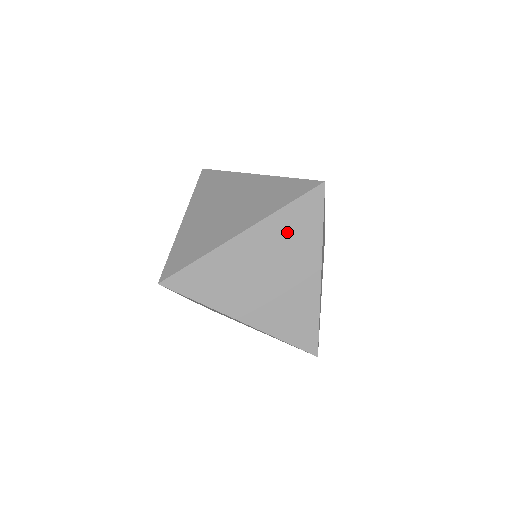
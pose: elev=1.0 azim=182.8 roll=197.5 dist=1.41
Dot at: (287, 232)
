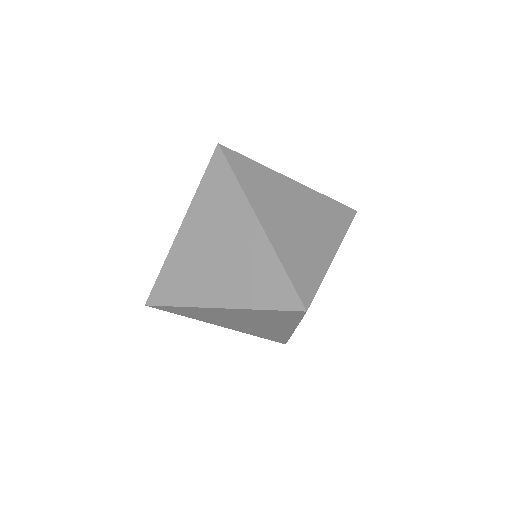
Dot at: (263, 316)
